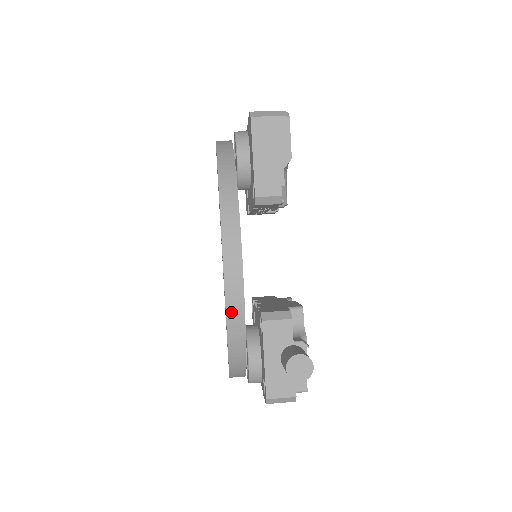
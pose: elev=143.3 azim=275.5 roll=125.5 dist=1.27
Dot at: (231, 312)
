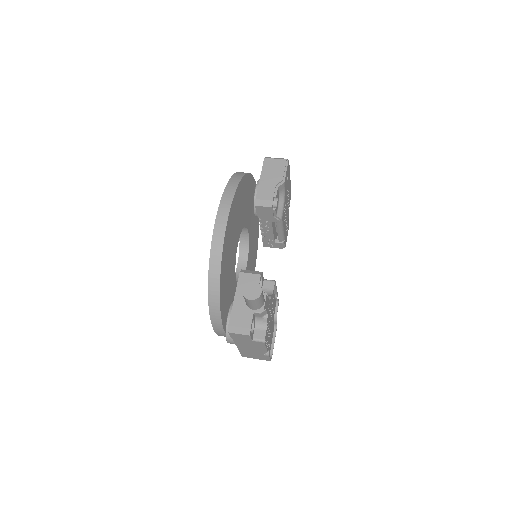
Dot at: (215, 242)
